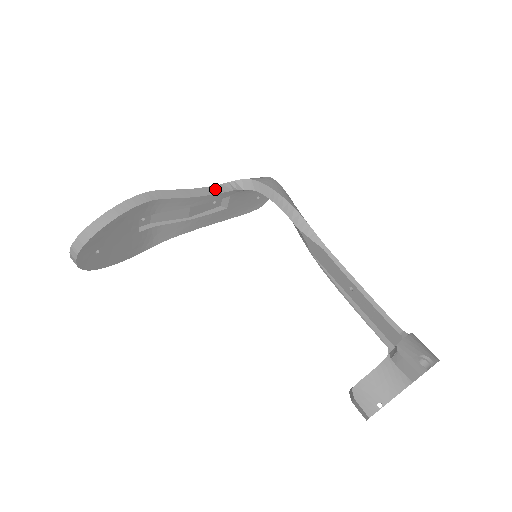
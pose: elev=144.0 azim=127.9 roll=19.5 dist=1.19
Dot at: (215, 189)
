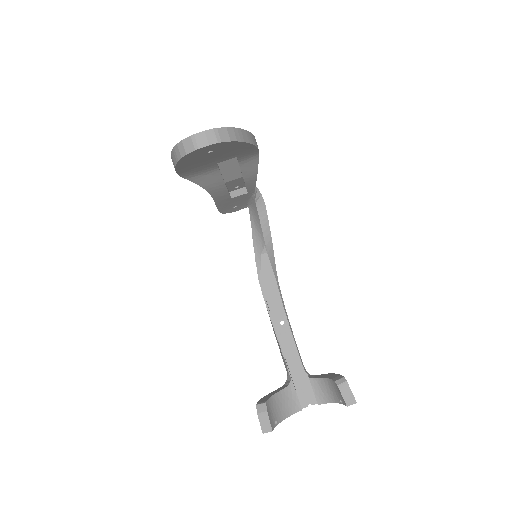
Dot at: occluded
